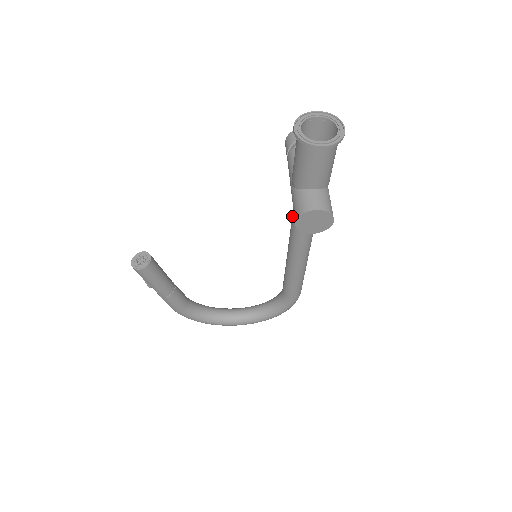
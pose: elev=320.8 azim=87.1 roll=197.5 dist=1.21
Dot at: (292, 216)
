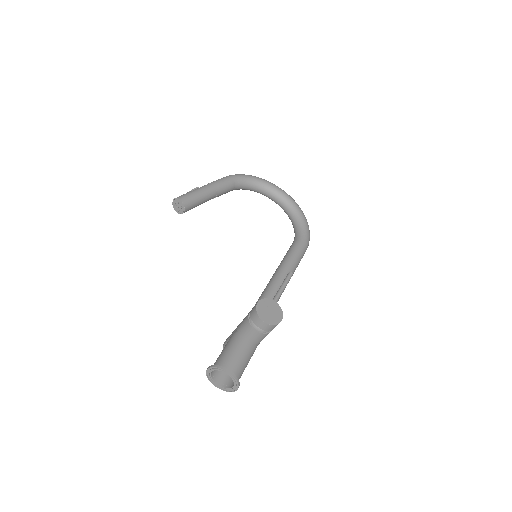
Dot at: occluded
